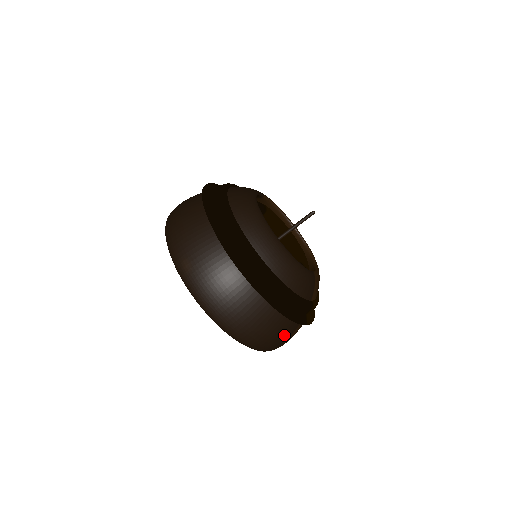
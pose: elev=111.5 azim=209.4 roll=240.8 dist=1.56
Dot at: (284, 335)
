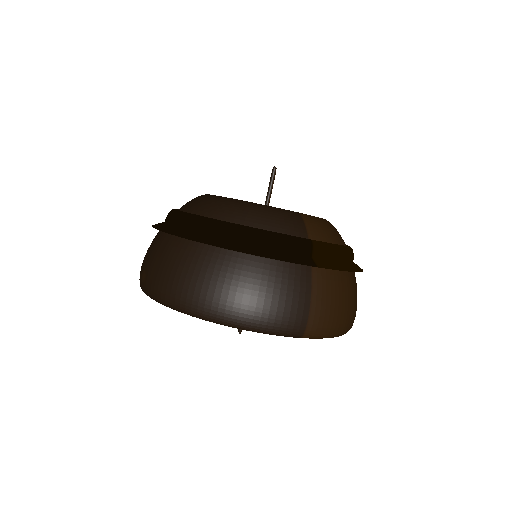
Dot at: (290, 293)
